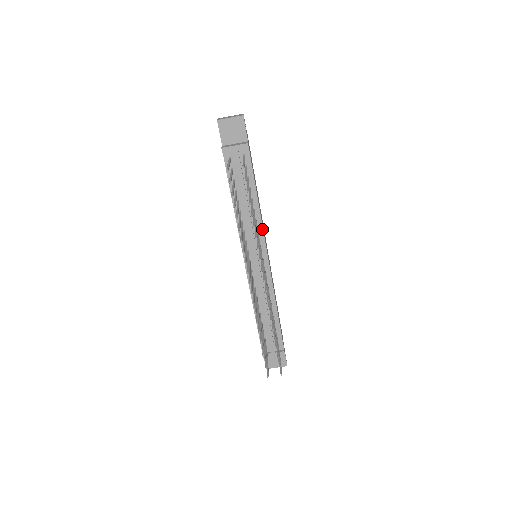
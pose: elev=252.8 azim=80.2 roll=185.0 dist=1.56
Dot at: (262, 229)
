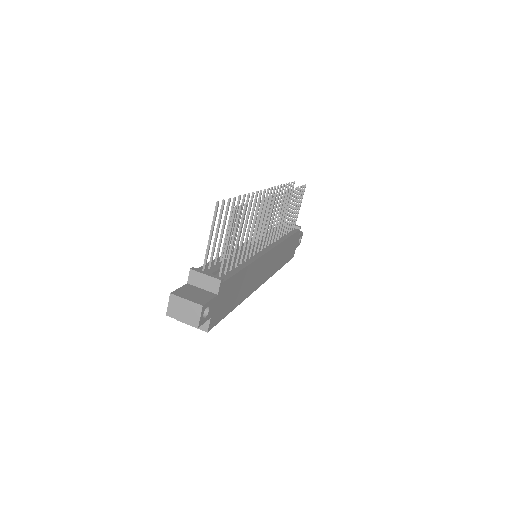
Dot at: (279, 243)
